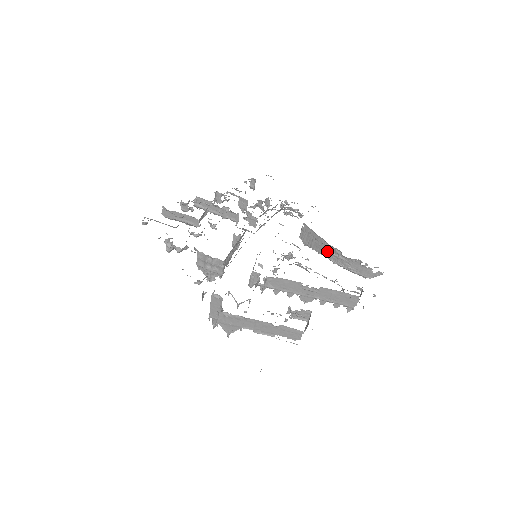
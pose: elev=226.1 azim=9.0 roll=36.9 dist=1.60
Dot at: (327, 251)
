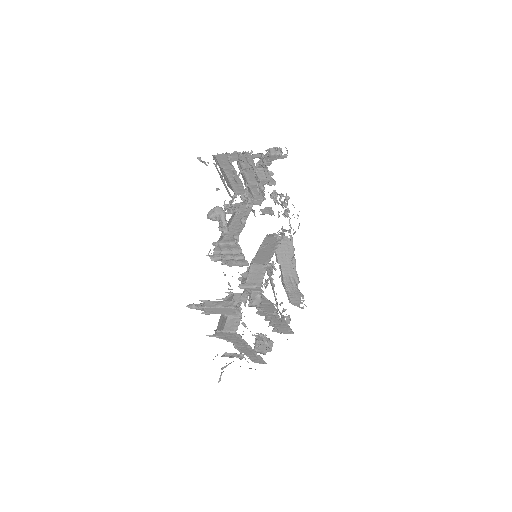
Dot at: (288, 270)
